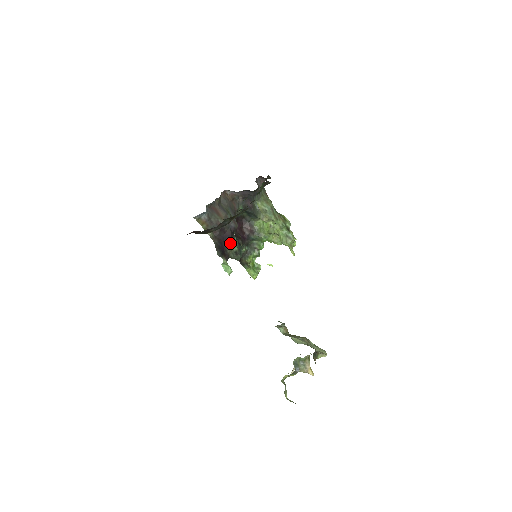
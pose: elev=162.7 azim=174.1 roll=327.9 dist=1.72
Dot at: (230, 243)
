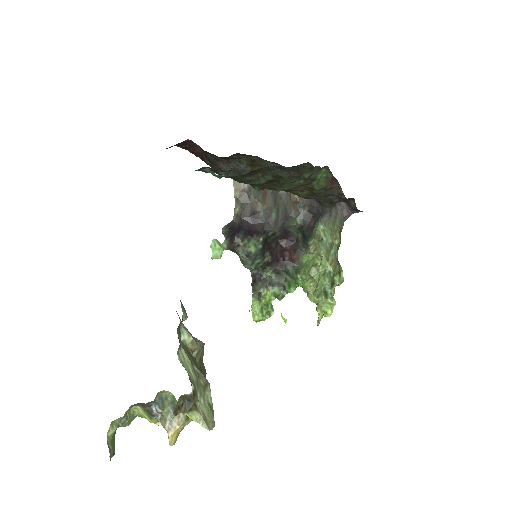
Dot at: (250, 236)
